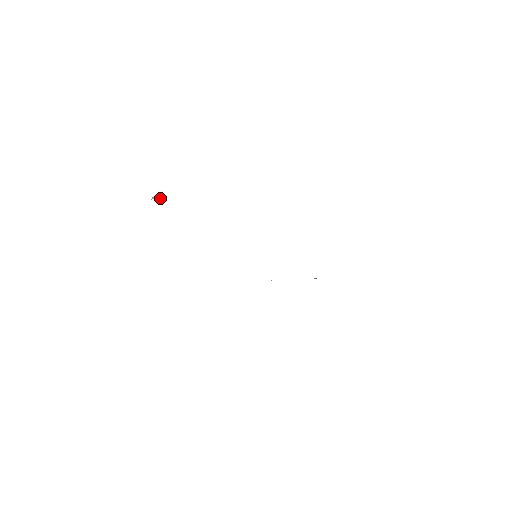
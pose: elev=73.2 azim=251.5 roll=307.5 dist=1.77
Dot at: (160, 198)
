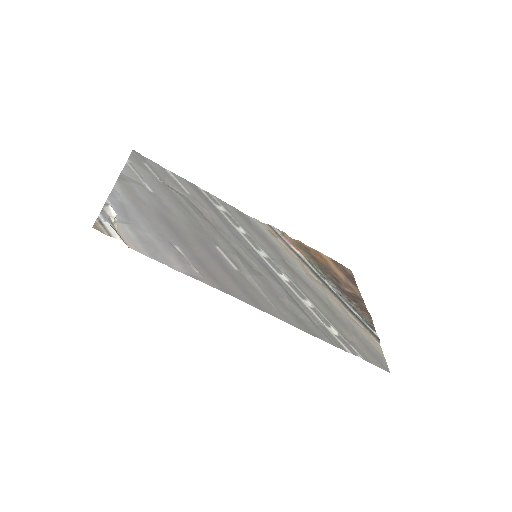
Dot at: (115, 216)
